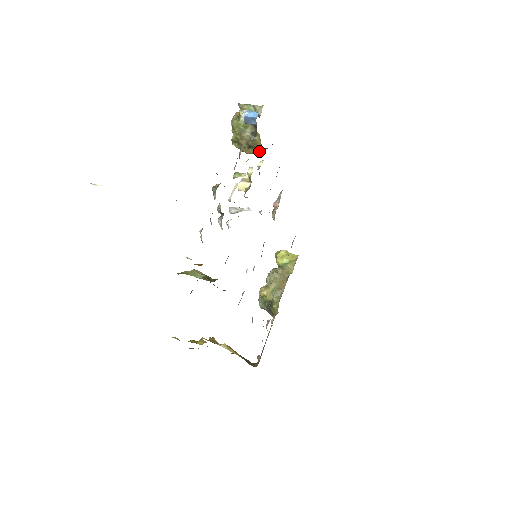
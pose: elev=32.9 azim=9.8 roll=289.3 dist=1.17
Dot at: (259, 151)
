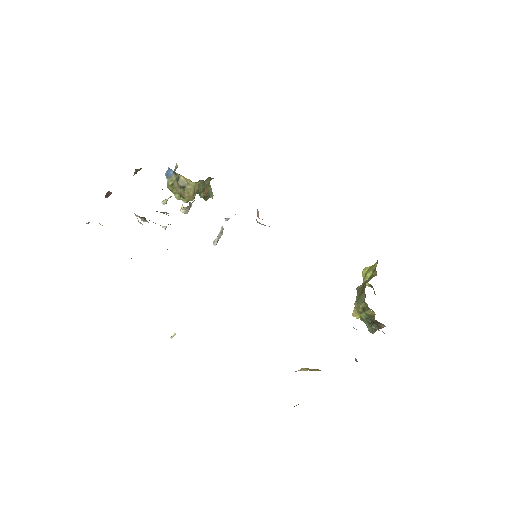
Dot at: (193, 185)
